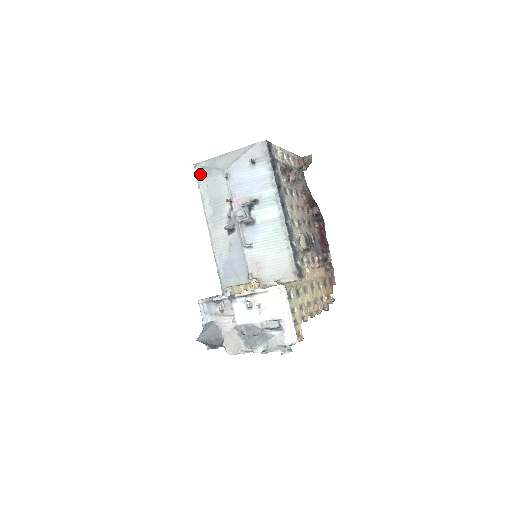
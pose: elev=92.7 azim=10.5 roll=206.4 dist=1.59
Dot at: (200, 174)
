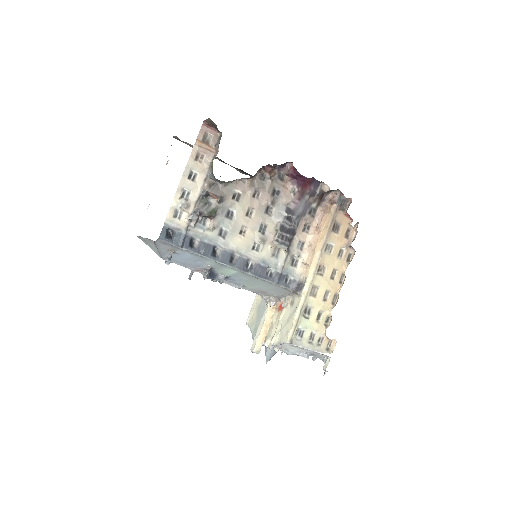
Dot at: occluded
